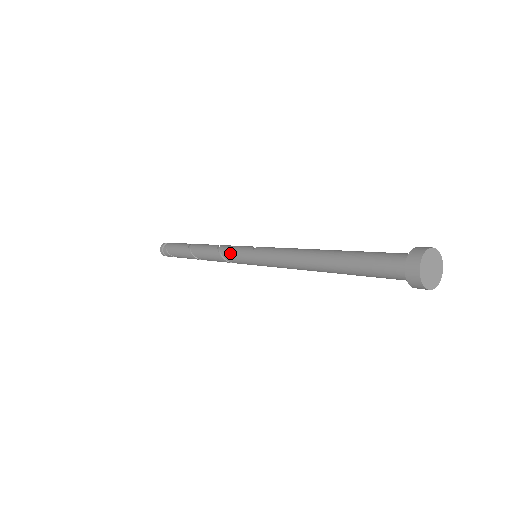
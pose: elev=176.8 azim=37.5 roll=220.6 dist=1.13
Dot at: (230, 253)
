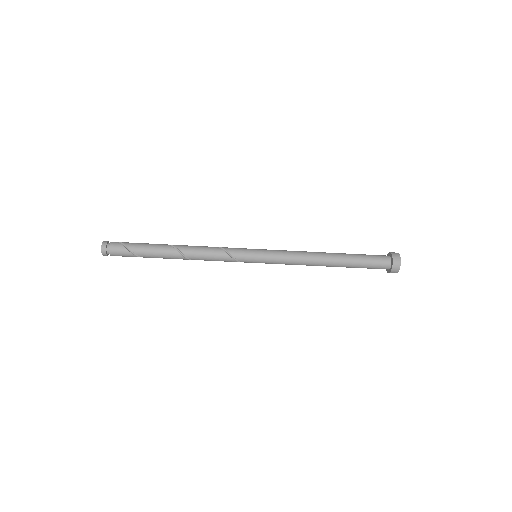
Dot at: (232, 248)
